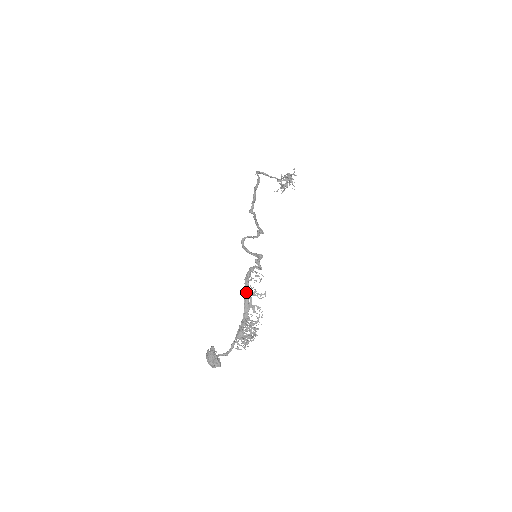
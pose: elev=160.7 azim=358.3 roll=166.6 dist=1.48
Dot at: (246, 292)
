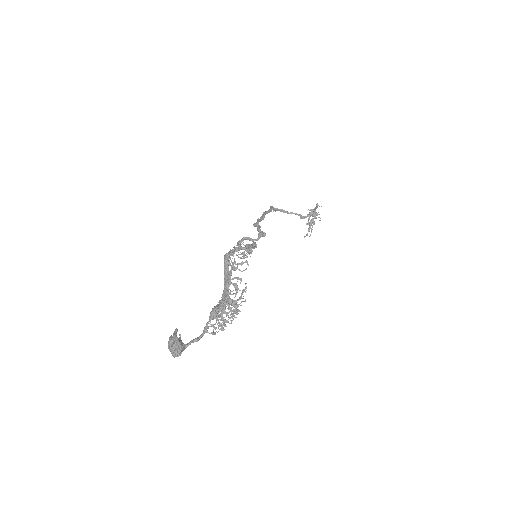
Dot at: (225, 268)
